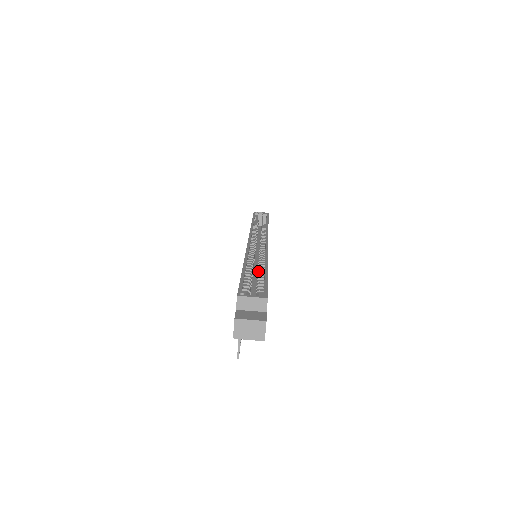
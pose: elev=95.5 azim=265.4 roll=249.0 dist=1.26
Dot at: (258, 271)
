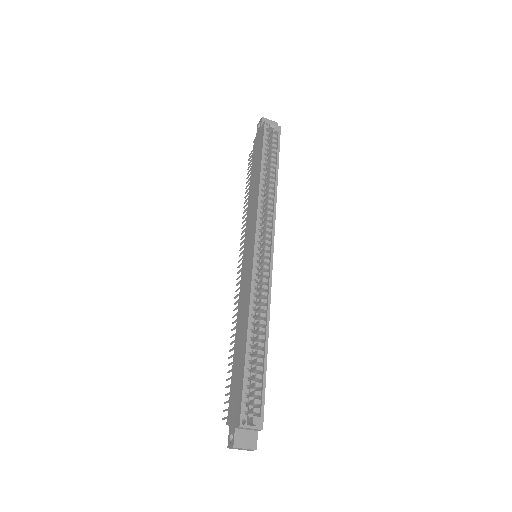
Dot at: (258, 346)
